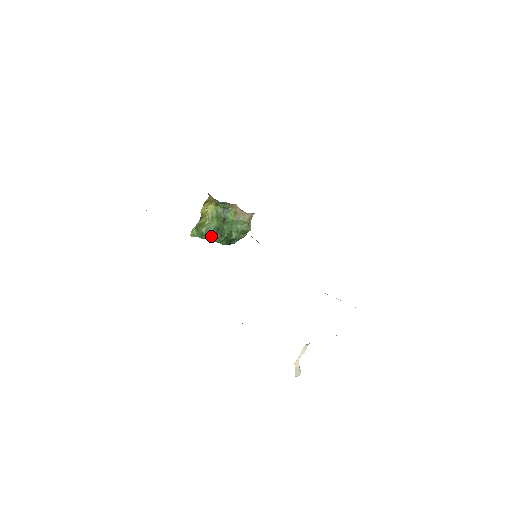
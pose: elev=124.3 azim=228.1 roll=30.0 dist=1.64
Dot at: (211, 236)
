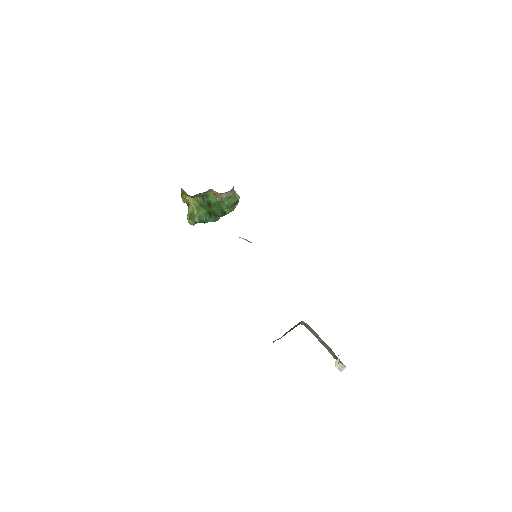
Dot at: (207, 222)
